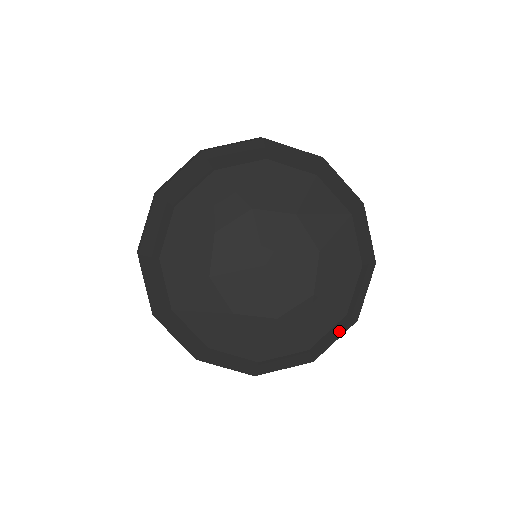
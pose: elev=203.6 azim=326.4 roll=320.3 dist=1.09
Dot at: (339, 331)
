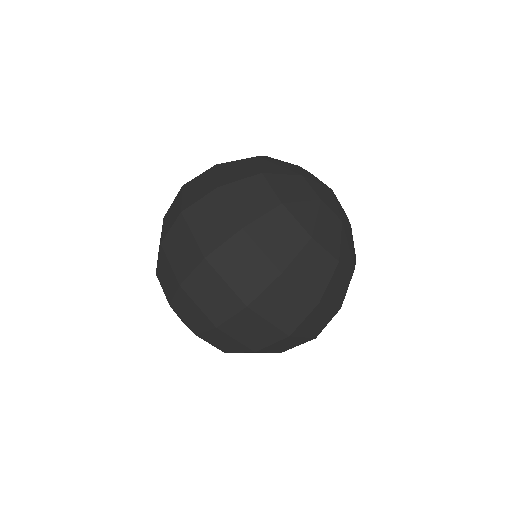
Dot at: occluded
